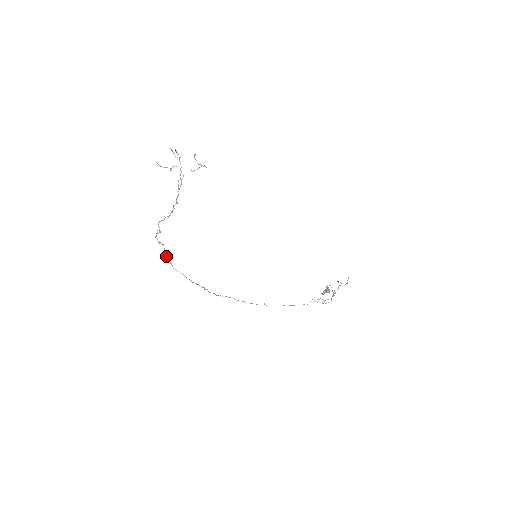
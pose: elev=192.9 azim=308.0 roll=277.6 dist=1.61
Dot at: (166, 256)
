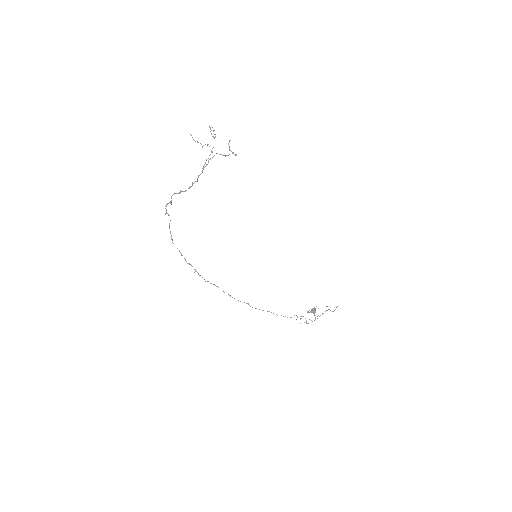
Dot at: (169, 228)
